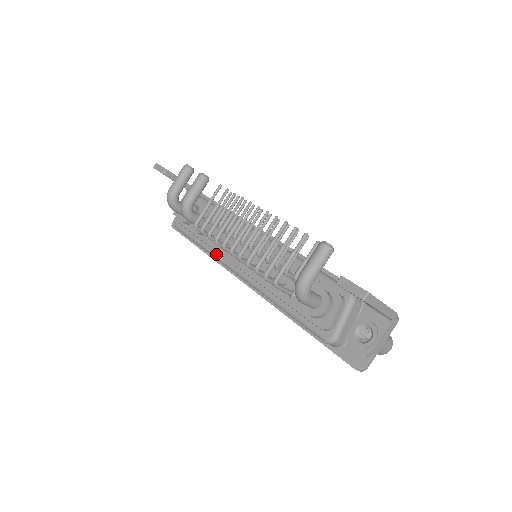
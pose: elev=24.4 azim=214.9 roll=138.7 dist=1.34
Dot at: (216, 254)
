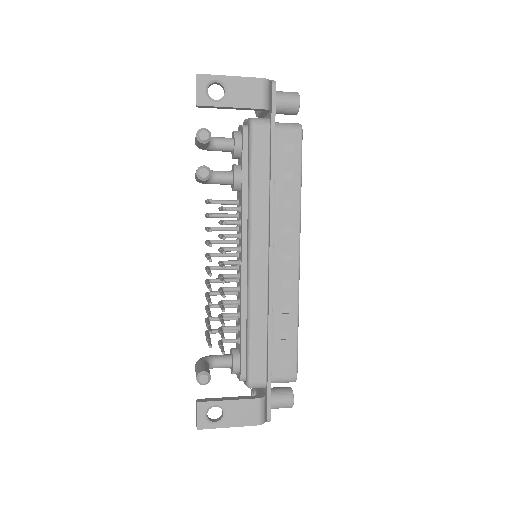
Dot at: occluded
